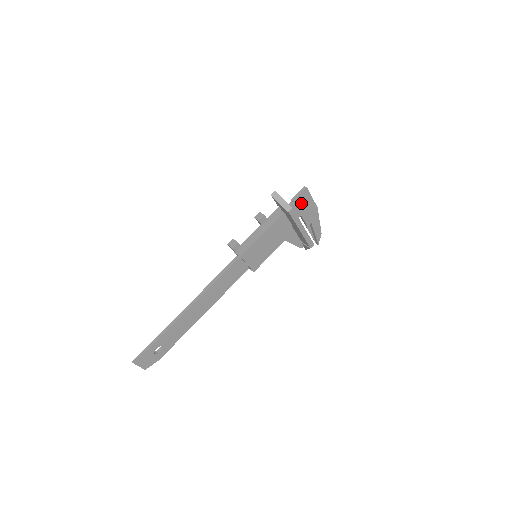
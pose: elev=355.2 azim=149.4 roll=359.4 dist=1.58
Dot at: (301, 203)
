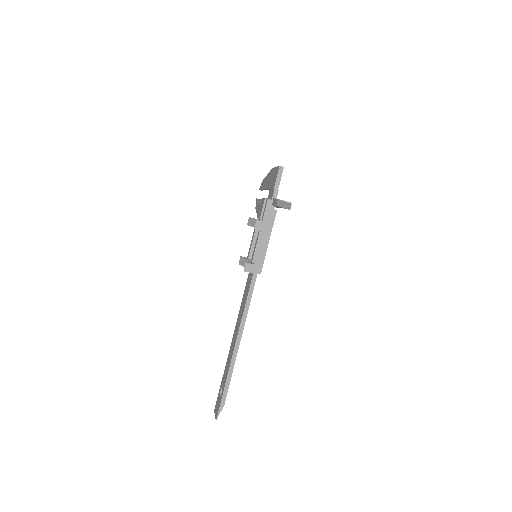
Dot at: occluded
